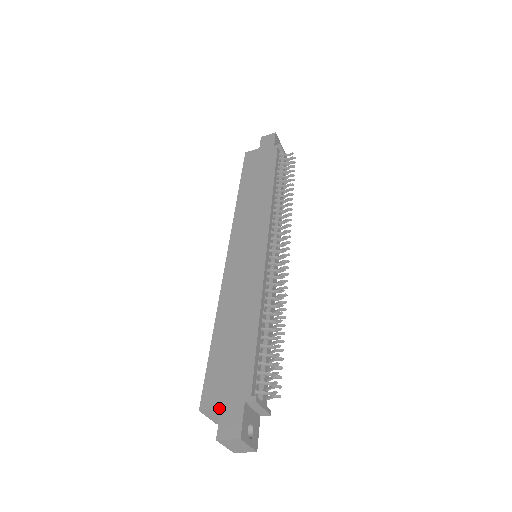
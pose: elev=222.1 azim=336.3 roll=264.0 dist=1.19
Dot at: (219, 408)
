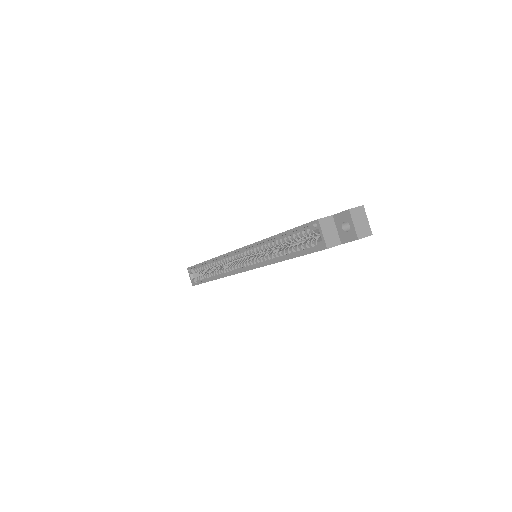
Dot at: (331, 215)
